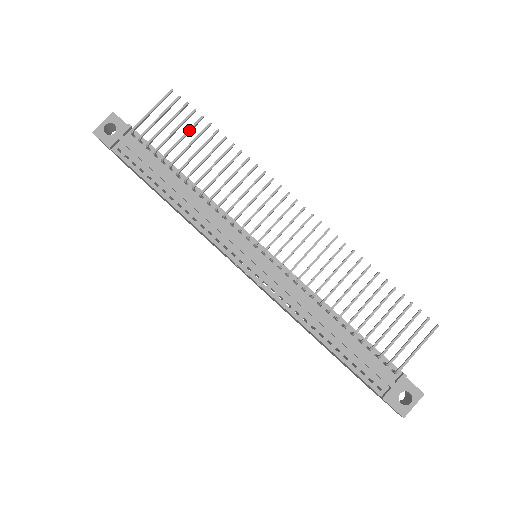
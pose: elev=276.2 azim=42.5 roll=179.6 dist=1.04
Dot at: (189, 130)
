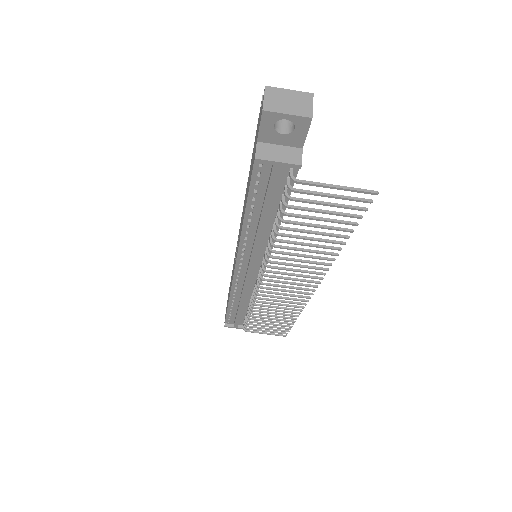
Dot at: (332, 222)
